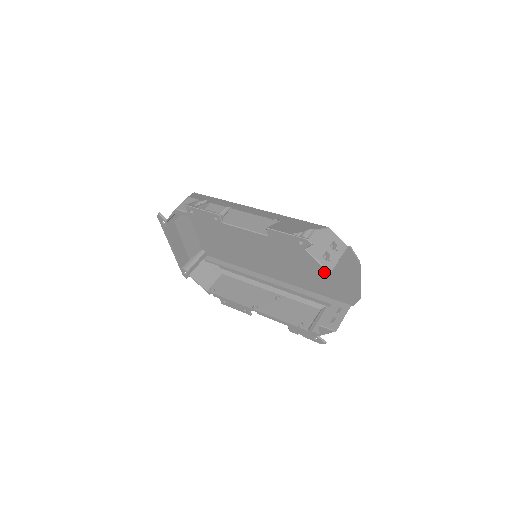
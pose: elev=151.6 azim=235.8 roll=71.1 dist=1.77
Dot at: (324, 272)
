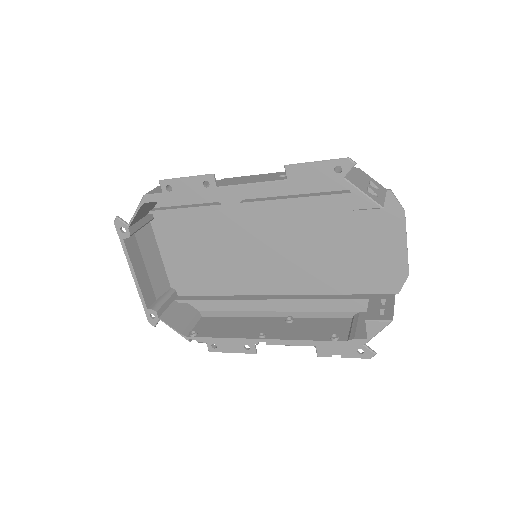
Dot at: (353, 250)
